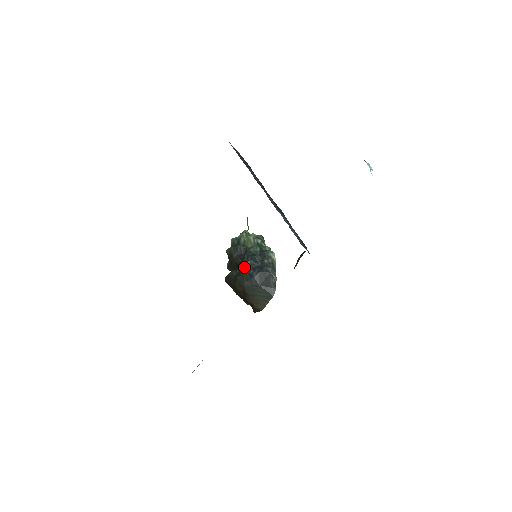
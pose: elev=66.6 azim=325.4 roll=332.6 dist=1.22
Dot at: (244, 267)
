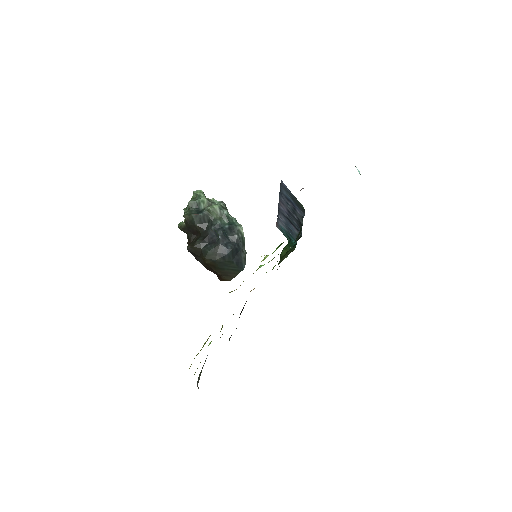
Dot at: (213, 240)
